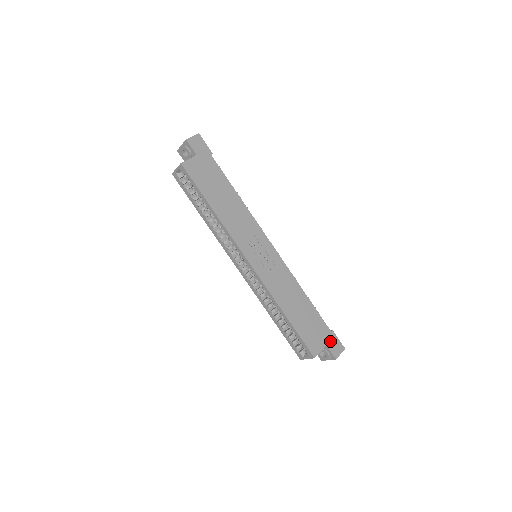
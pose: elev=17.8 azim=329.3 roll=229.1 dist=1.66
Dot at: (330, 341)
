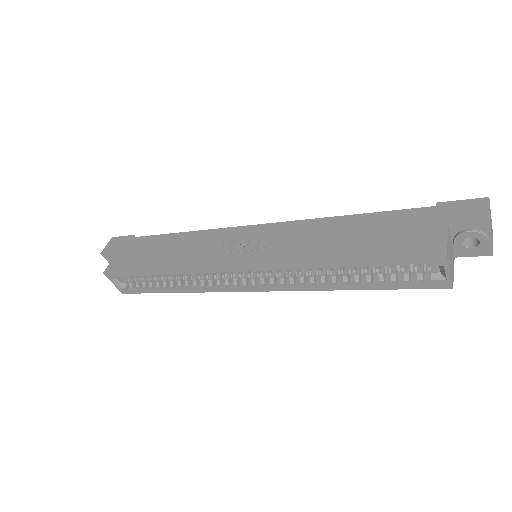
Dot at: (449, 216)
